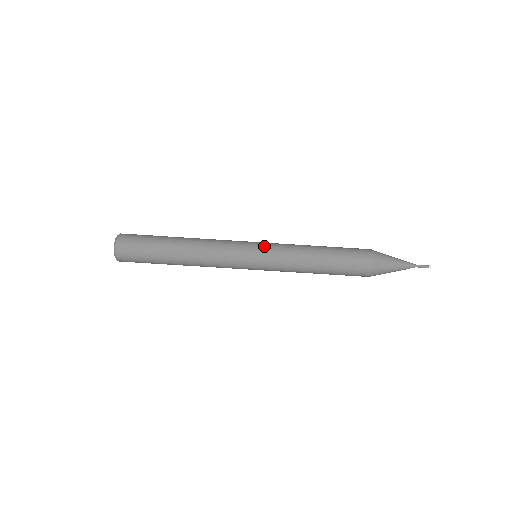
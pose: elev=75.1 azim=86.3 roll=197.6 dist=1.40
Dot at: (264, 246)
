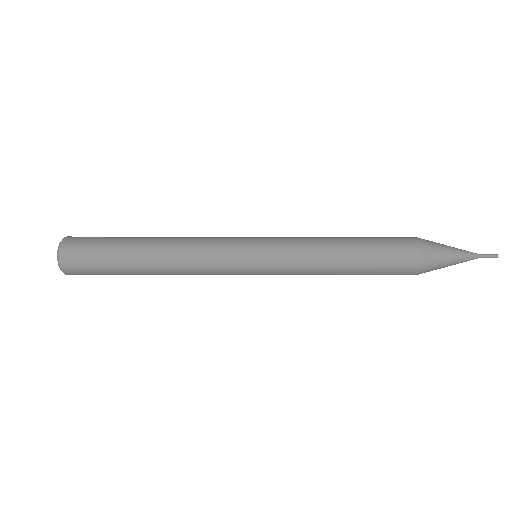
Dot at: (266, 248)
